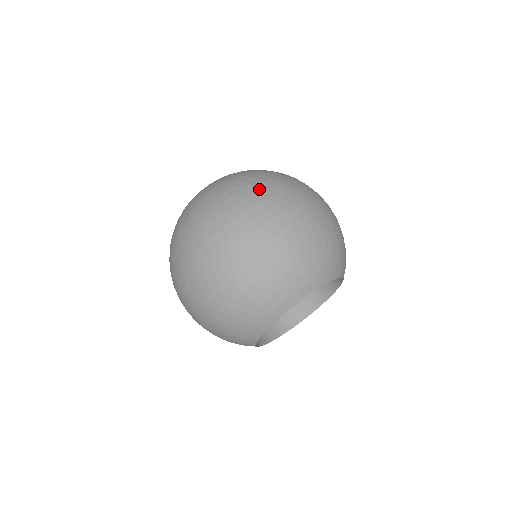
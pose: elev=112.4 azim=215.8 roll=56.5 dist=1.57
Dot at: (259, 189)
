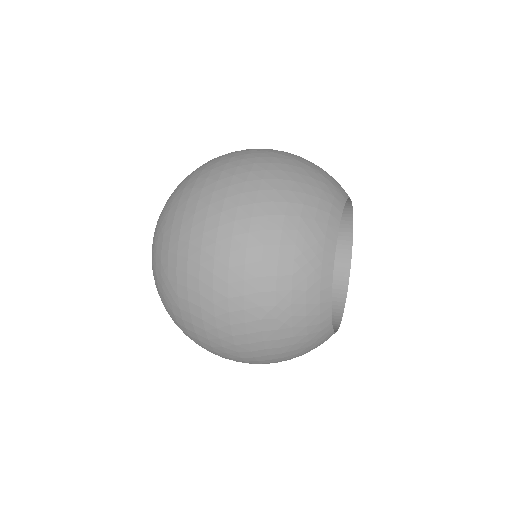
Dot at: occluded
